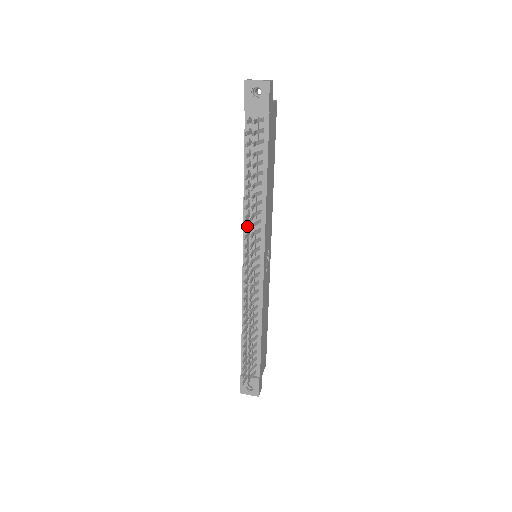
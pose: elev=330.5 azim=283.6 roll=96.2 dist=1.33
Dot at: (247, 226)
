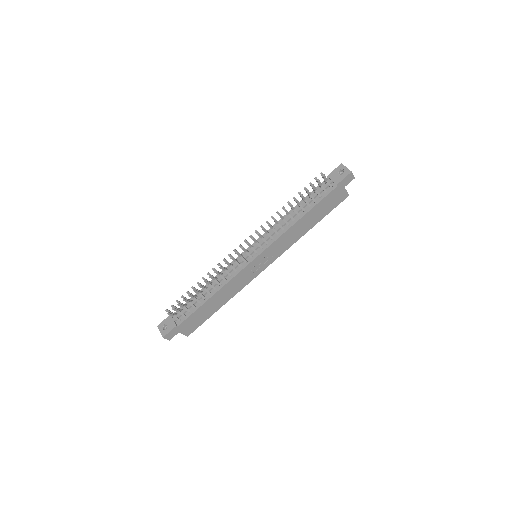
Dot at: occluded
